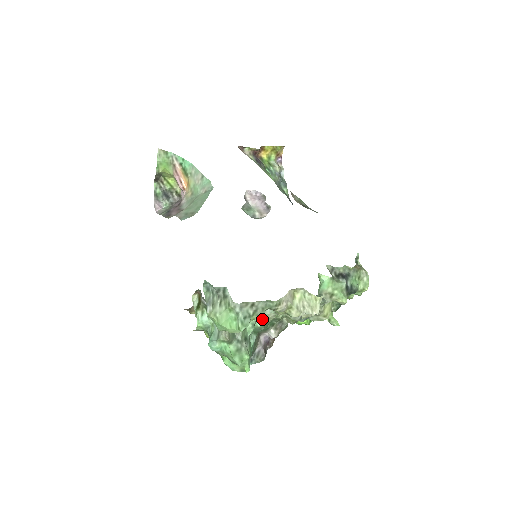
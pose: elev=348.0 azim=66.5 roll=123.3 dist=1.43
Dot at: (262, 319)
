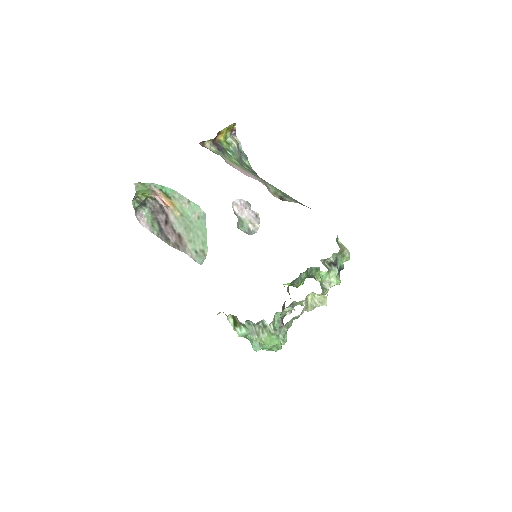
Dot at: (282, 313)
